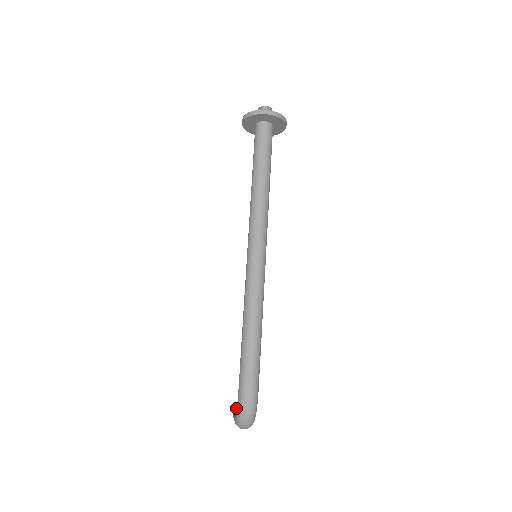
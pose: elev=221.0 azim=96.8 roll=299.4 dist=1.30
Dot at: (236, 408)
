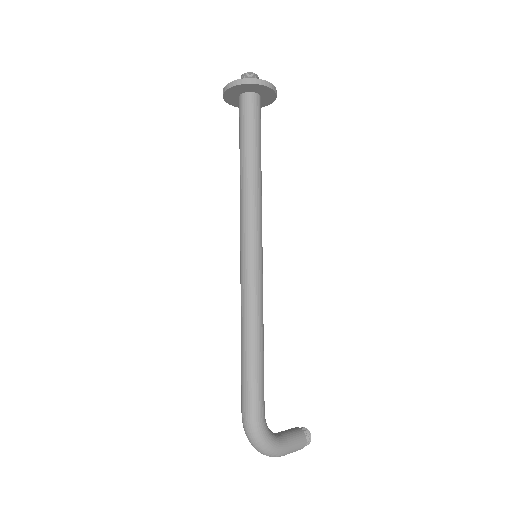
Dot at: occluded
